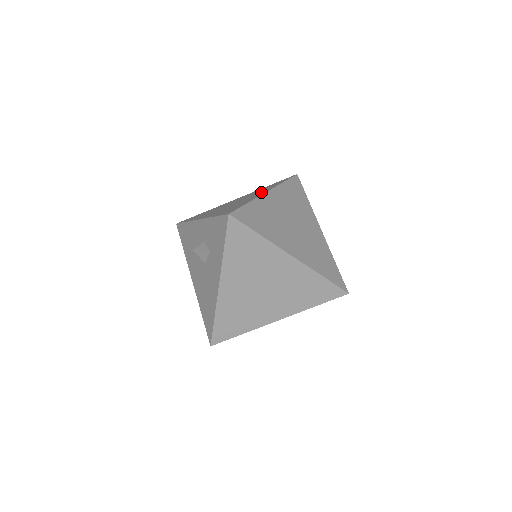
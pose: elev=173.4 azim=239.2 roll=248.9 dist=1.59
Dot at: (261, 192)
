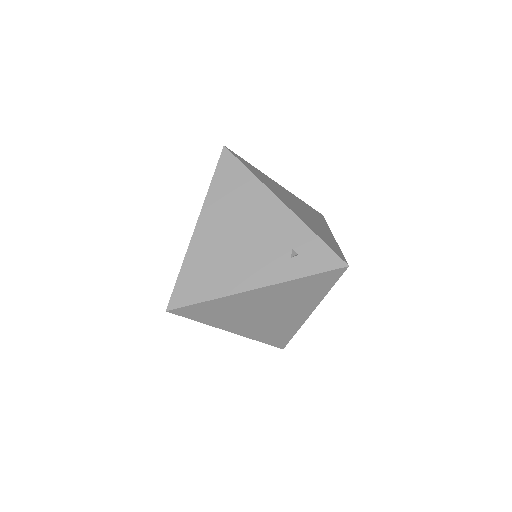
Dot at: occluded
